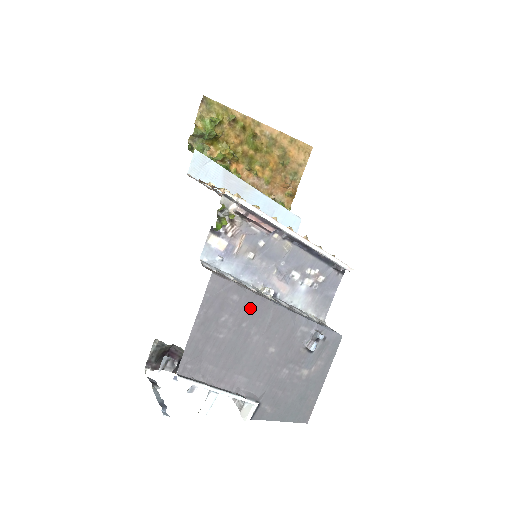
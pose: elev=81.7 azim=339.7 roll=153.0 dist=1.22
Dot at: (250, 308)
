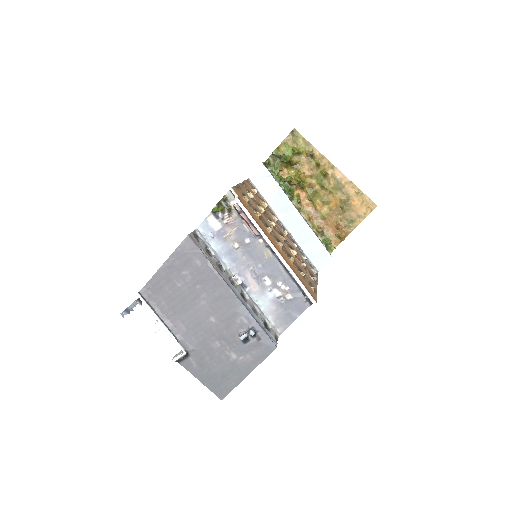
Dot at: (206, 277)
